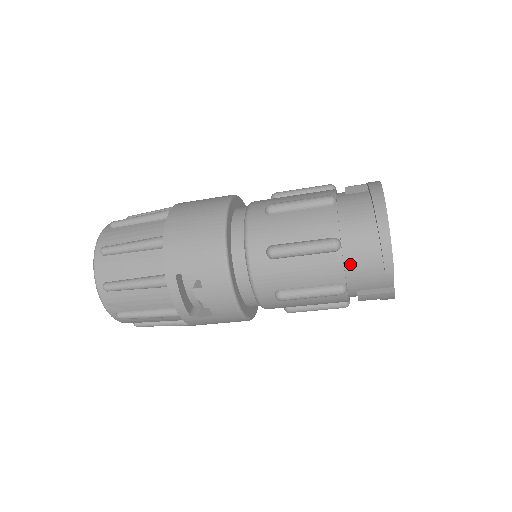
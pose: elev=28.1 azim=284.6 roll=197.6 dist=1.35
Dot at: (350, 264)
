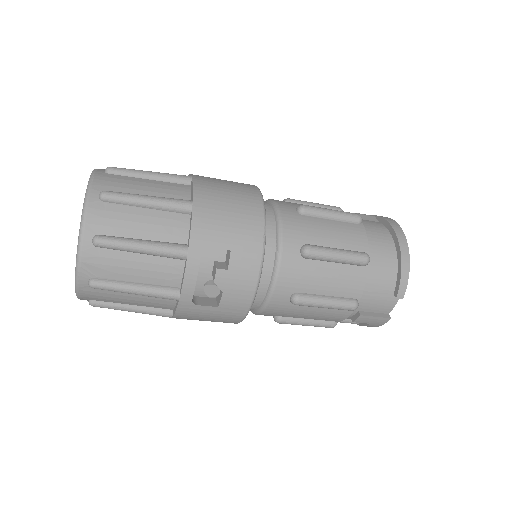
Dot at: (369, 282)
